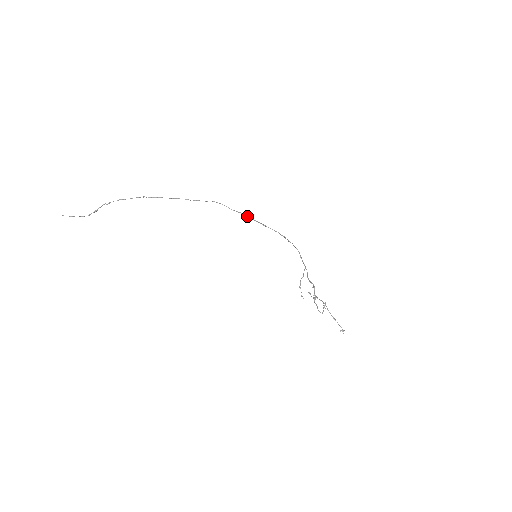
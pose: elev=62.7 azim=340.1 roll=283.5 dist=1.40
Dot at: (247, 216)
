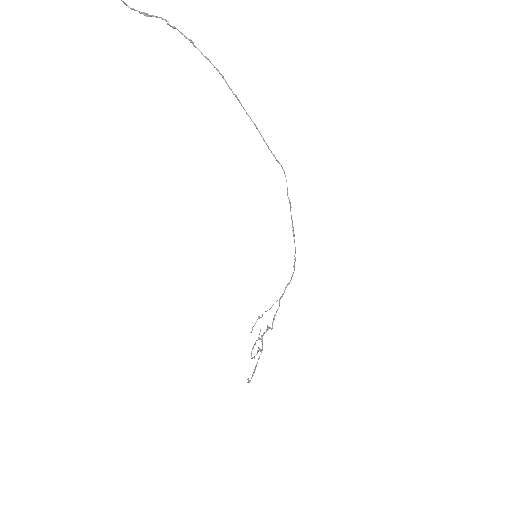
Dot at: occluded
